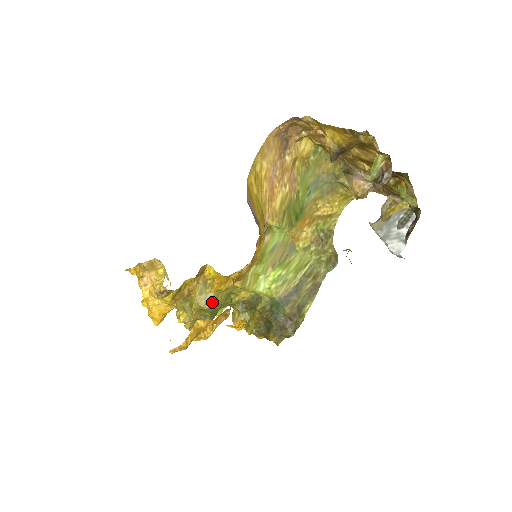
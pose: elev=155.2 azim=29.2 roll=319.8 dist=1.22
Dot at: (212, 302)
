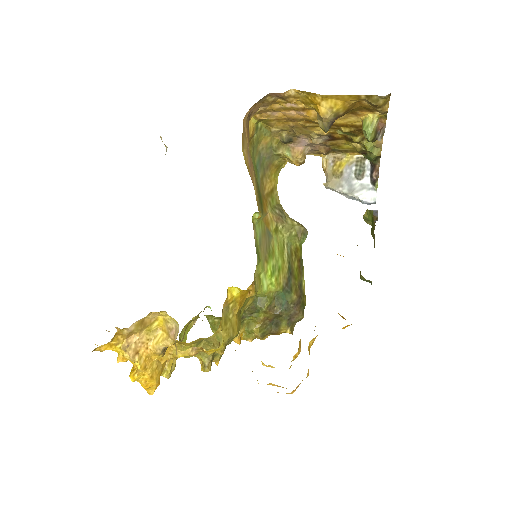
Dot at: (237, 326)
